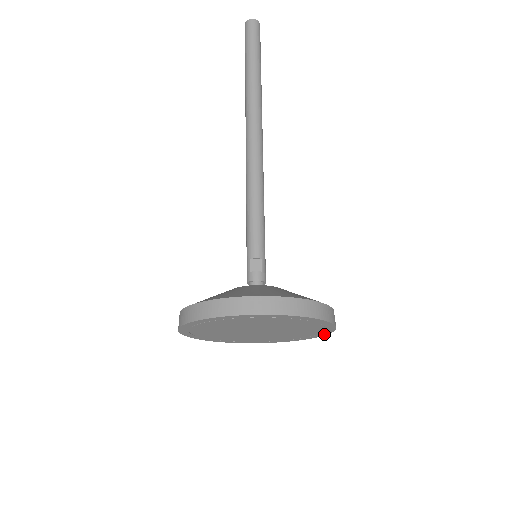
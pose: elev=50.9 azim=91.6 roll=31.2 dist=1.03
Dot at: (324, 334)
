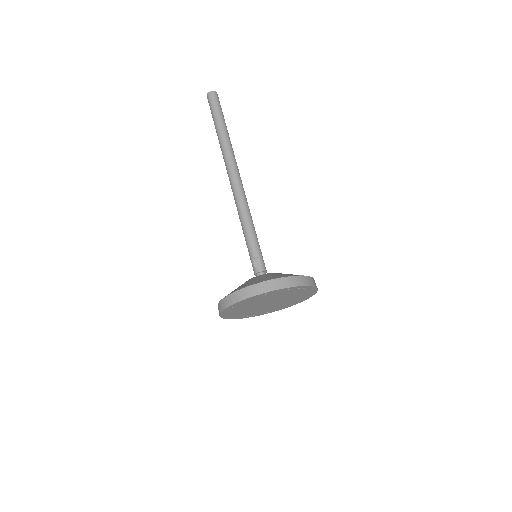
Dot at: (314, 293)
